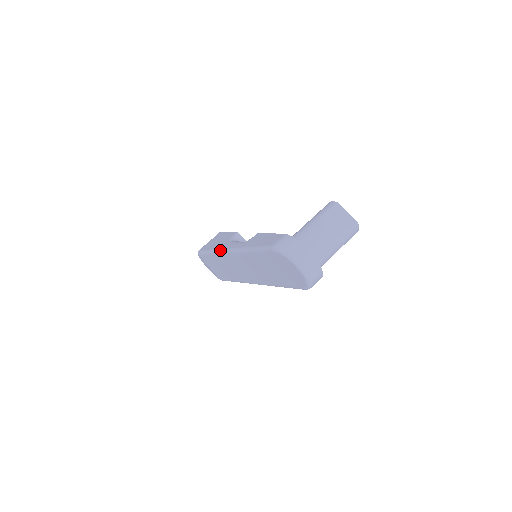
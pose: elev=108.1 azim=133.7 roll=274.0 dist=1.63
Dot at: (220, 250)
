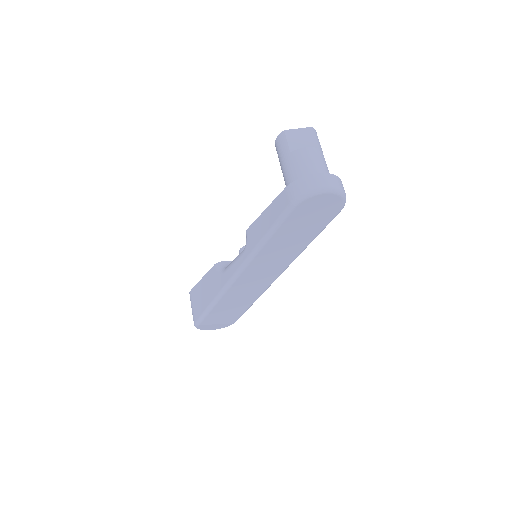
Dot at: (225, 287)
